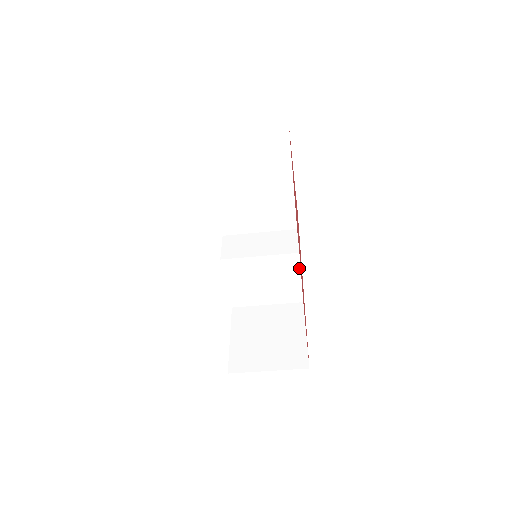
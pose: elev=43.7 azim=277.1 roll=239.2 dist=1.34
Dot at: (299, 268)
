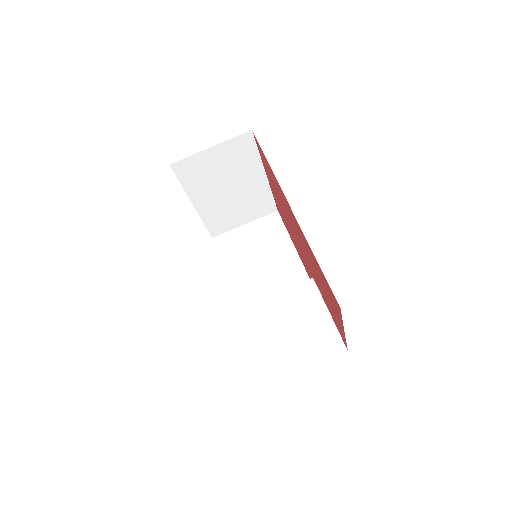
Dot at: (321, 298)
